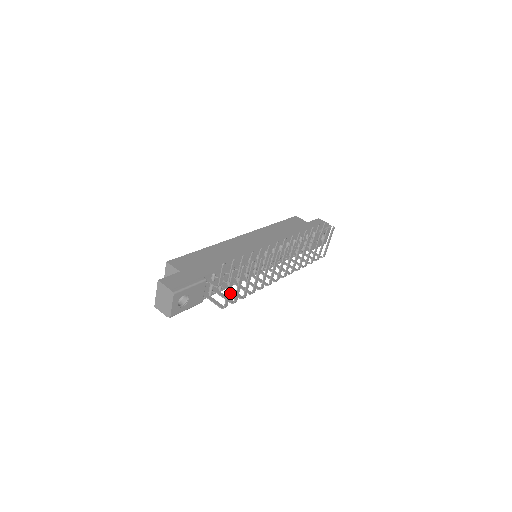
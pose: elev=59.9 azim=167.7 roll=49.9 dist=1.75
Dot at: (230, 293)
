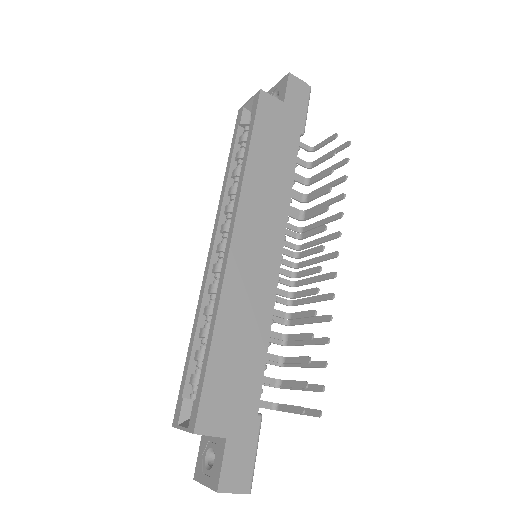
Dot at: occluded
